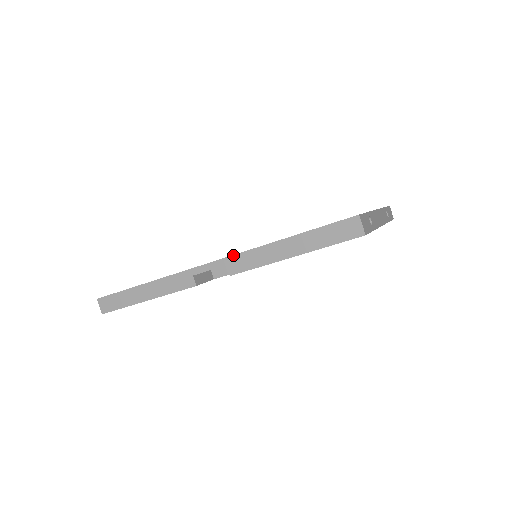
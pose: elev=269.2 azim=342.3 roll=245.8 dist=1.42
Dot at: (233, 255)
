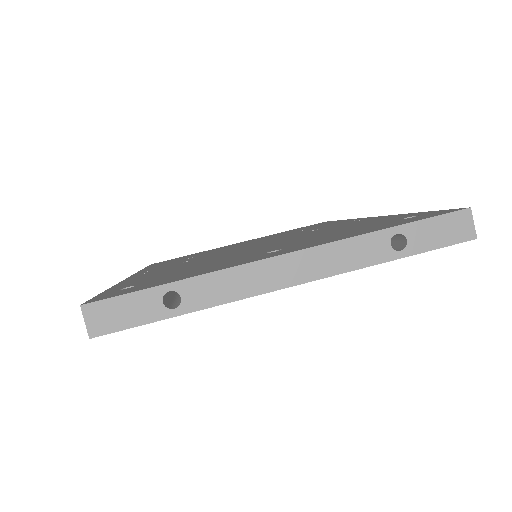
Dot at: (123, 280)
